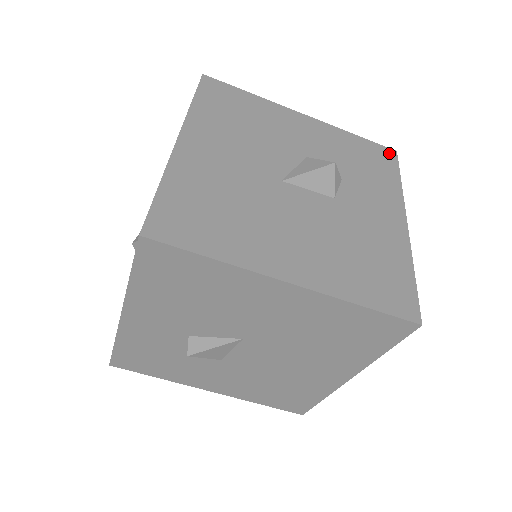
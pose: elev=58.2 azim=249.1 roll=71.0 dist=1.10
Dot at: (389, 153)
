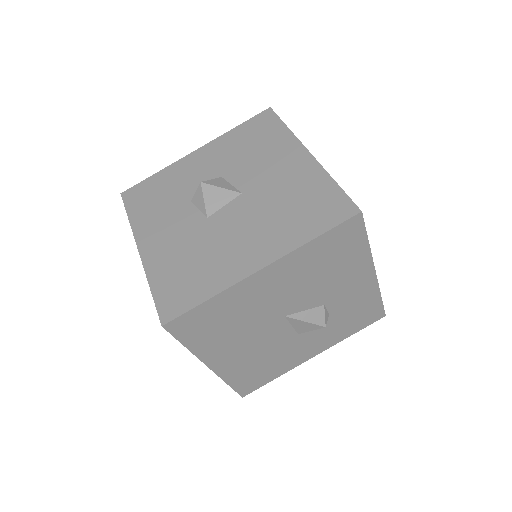
Dot at: (379, 316)
